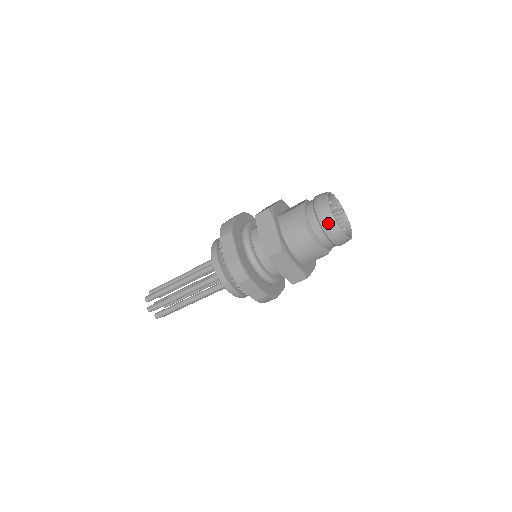
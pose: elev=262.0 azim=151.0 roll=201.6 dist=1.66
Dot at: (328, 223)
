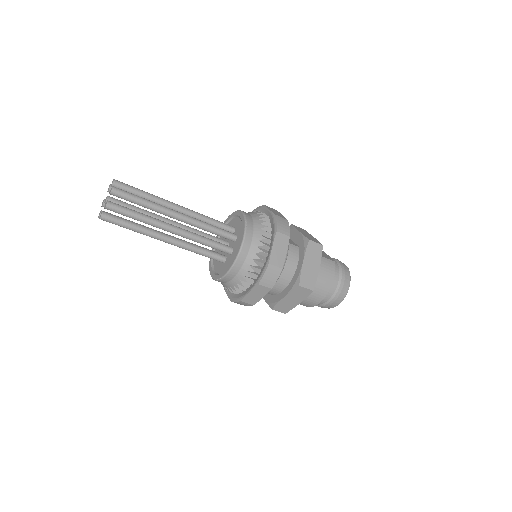
Dot at: (342, 294)
